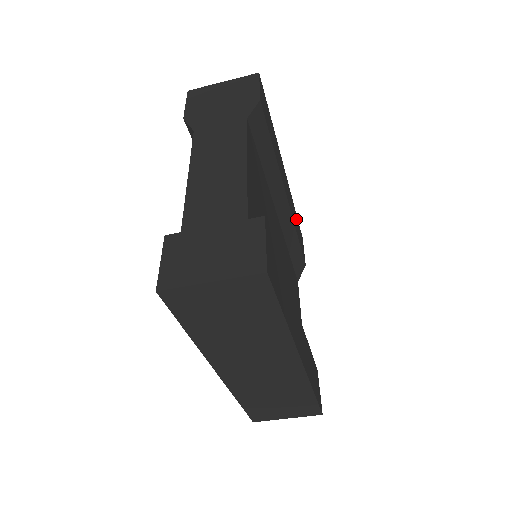
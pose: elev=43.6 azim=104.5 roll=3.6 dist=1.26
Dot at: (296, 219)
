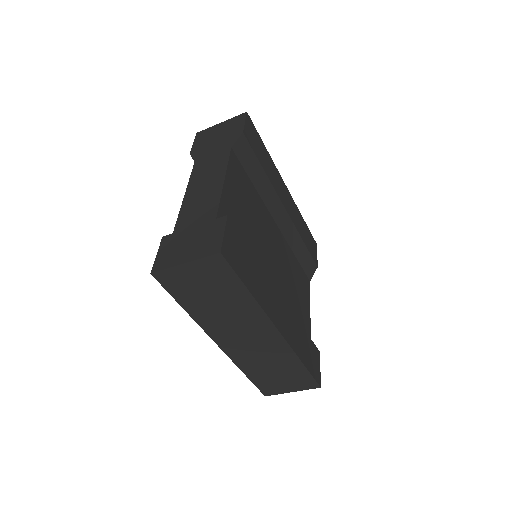
Dot at: (304, 227)
